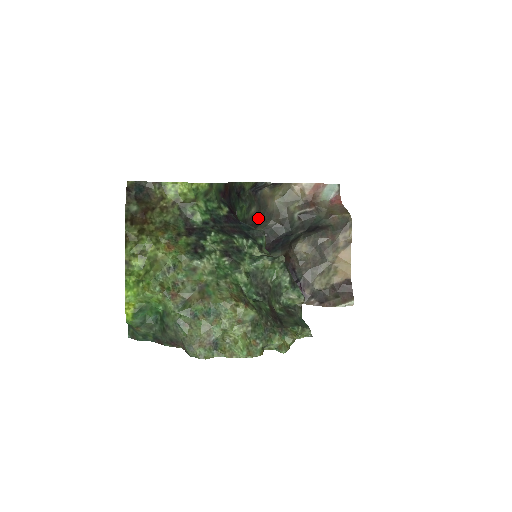
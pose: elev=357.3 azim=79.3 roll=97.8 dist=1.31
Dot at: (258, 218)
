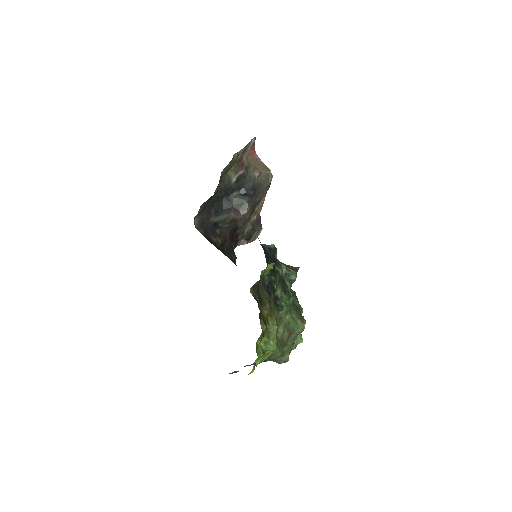
Dot at: occluded
